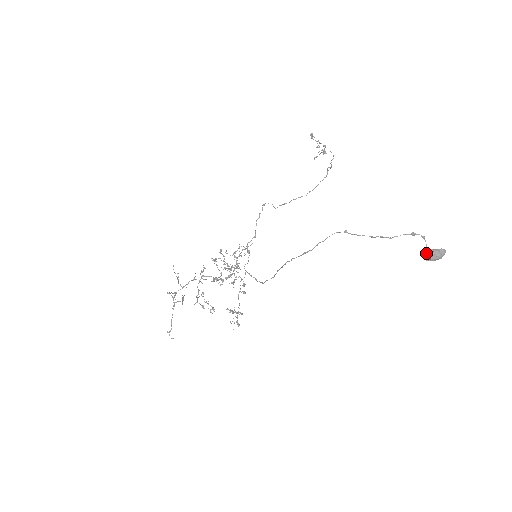
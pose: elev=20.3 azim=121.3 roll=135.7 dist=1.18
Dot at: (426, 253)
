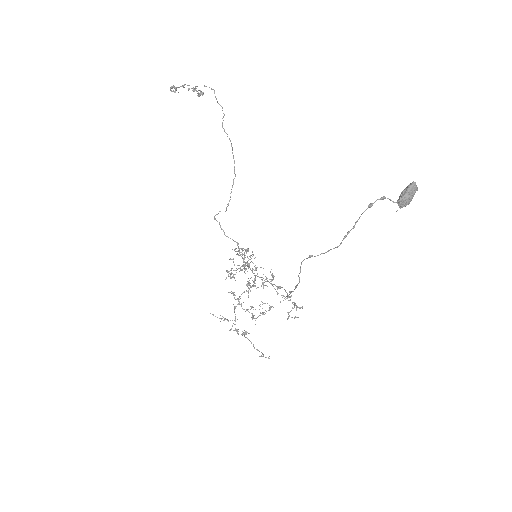
Dot at: (399, 205)
